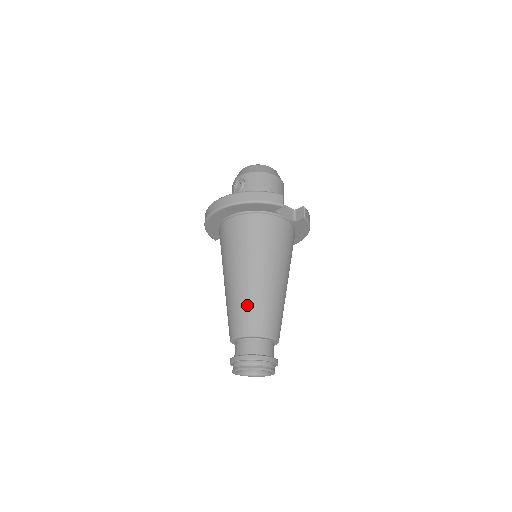
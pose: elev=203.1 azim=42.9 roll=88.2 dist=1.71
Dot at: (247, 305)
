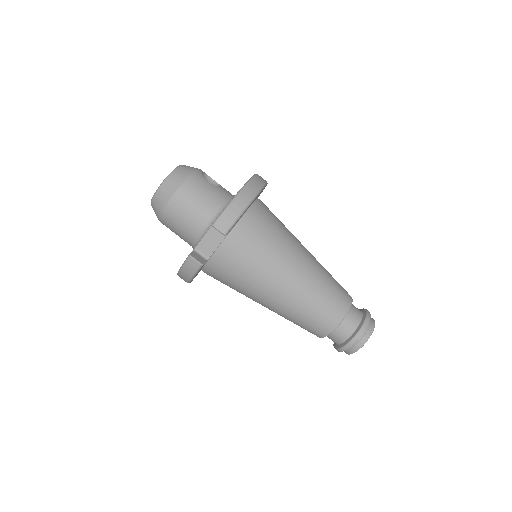
Dot at: occluded
